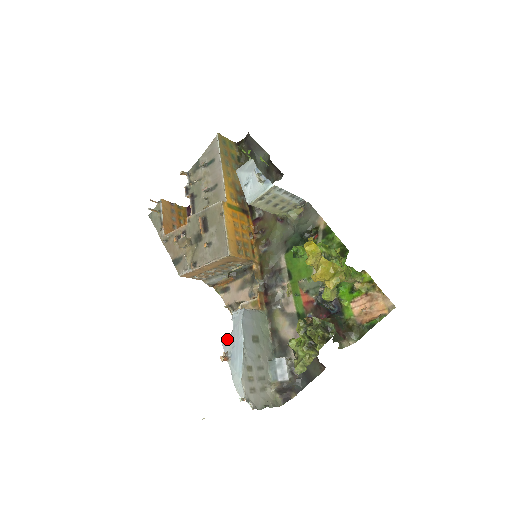
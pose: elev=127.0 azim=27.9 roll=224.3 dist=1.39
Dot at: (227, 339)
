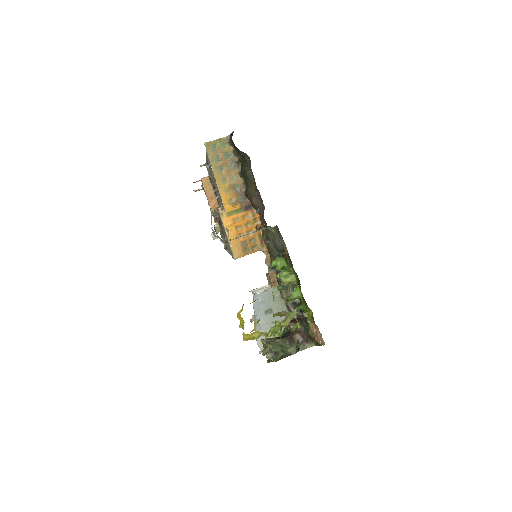
Dot at: occluded
